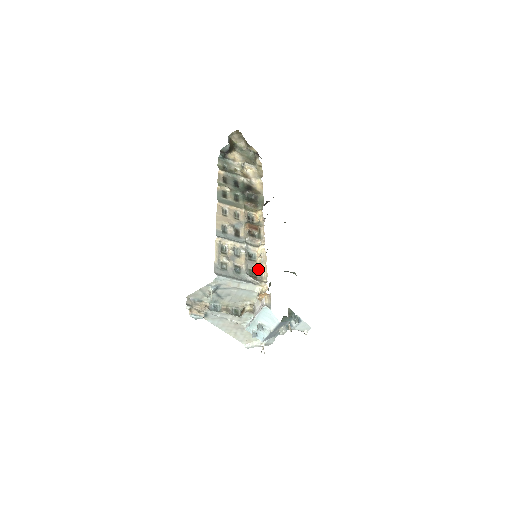
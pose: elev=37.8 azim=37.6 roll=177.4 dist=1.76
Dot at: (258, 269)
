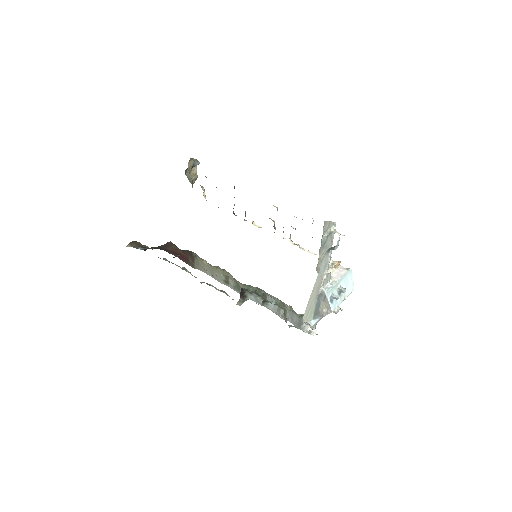
Dot at: occluded
